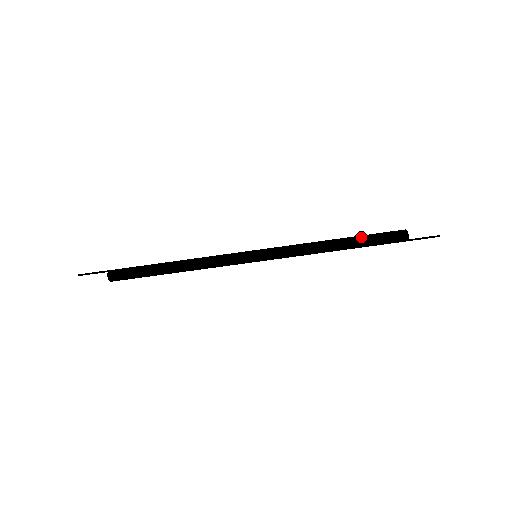
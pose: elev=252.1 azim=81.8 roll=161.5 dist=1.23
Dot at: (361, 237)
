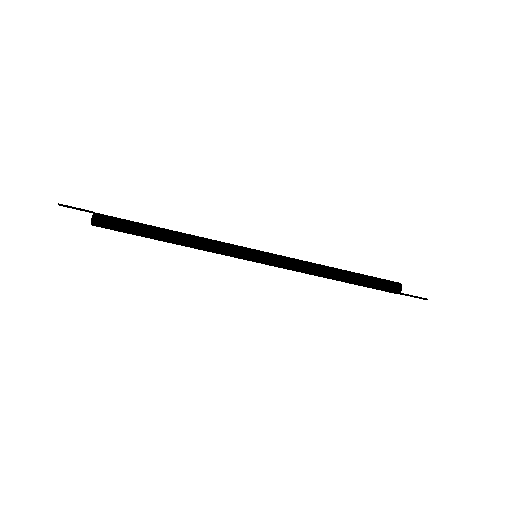
Dot at: (361, 275)
